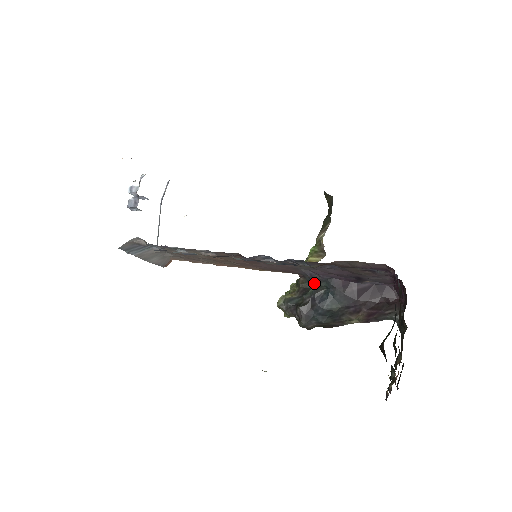
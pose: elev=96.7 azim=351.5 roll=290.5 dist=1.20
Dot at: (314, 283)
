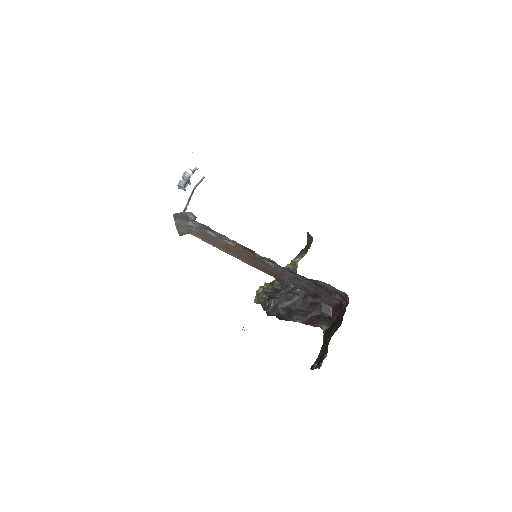
Dot at: (288, 288)
